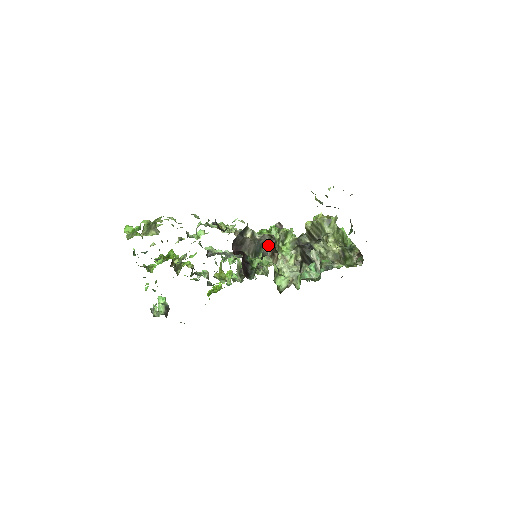
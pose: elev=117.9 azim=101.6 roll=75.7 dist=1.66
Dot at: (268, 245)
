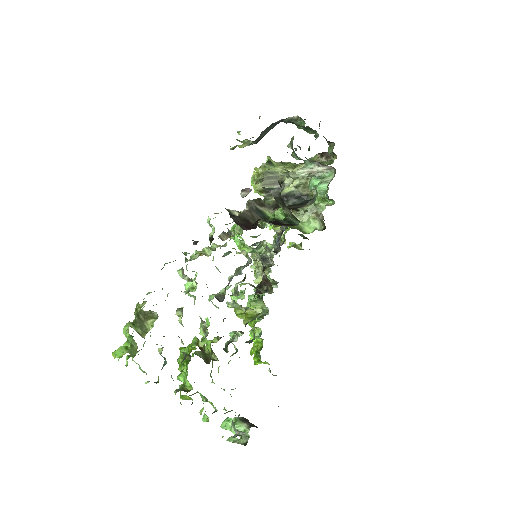
Dot at: (268, 188)
